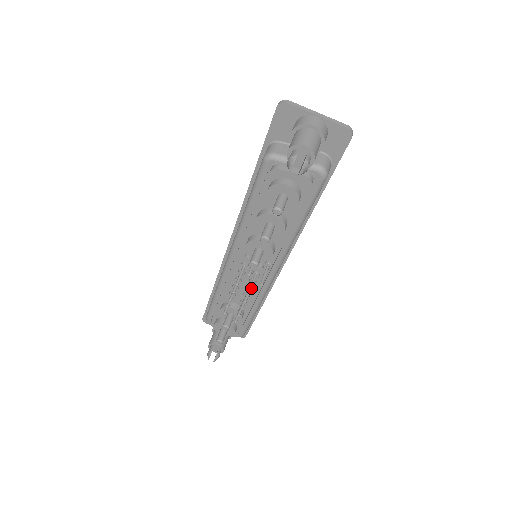
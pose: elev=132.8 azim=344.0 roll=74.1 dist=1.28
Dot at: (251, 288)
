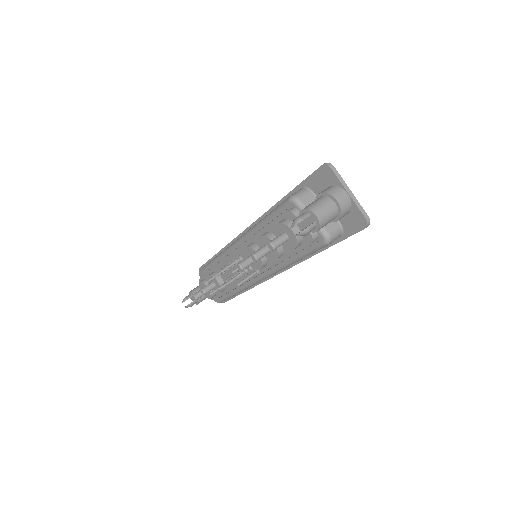
Dot at: (232, 280)
